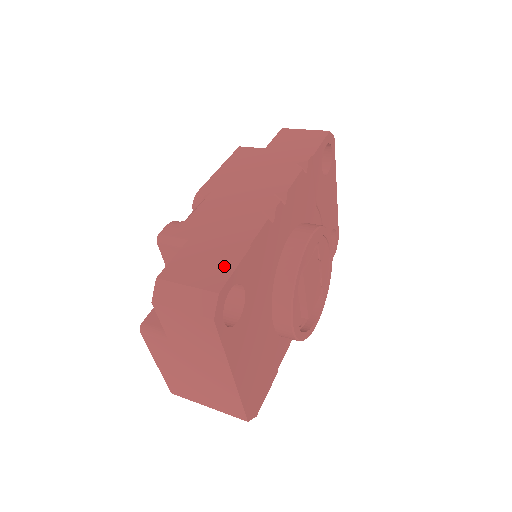
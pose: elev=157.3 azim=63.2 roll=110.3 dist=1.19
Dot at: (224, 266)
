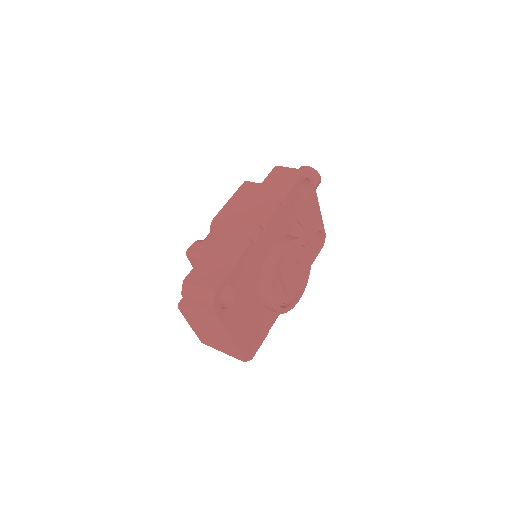
Dot at: (221, 275)
